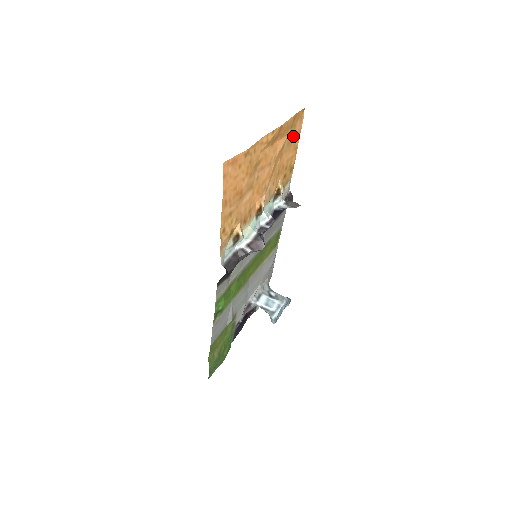
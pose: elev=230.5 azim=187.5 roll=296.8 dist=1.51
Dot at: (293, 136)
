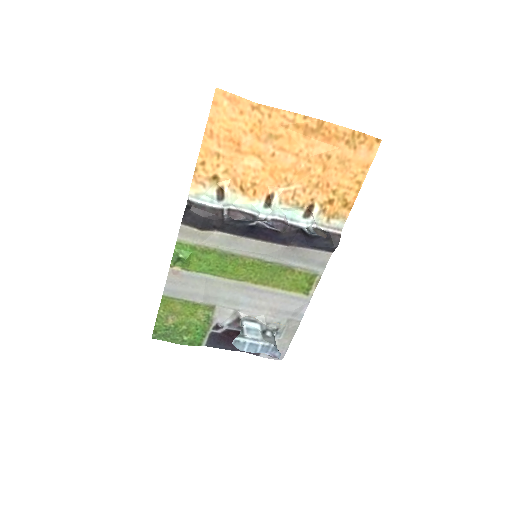
Dot at: (352, 160)
